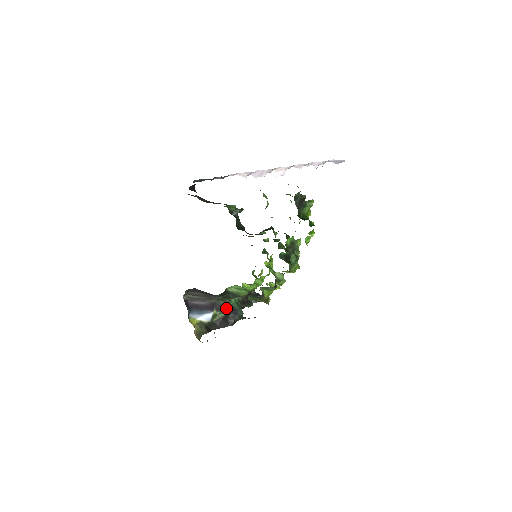
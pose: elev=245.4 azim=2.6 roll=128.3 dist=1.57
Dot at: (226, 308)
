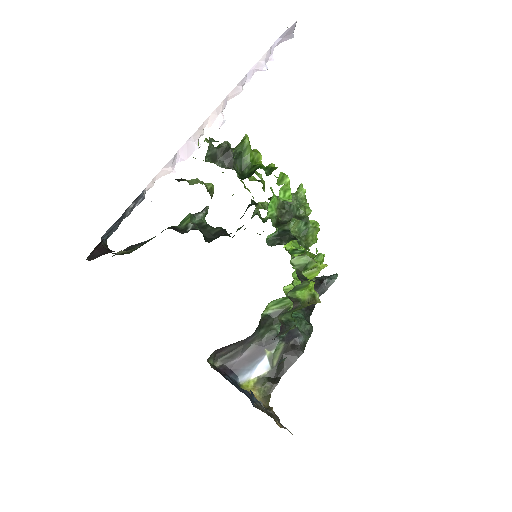
Dot at: (279, 338)
